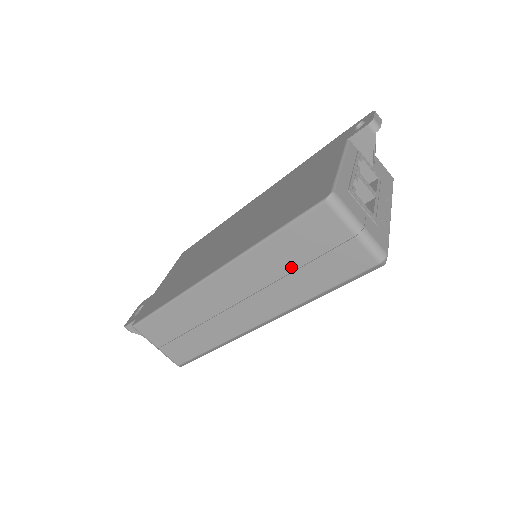
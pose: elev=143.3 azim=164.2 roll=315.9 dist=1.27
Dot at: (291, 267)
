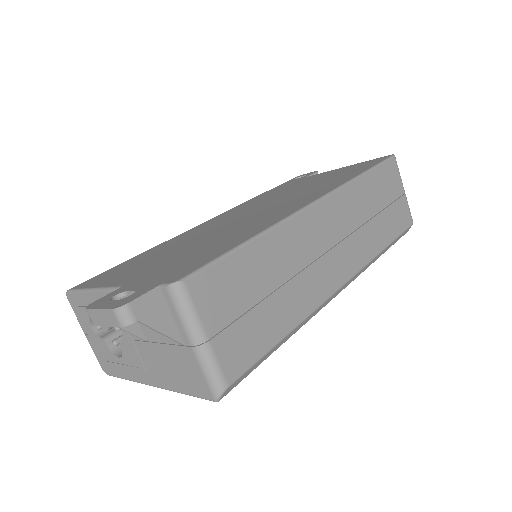
Dot at: (373, 211)
